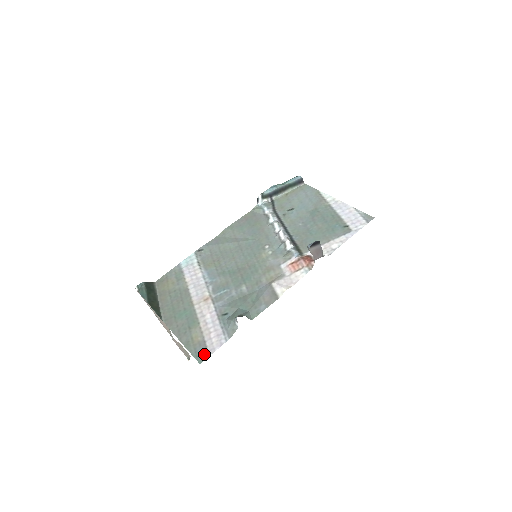
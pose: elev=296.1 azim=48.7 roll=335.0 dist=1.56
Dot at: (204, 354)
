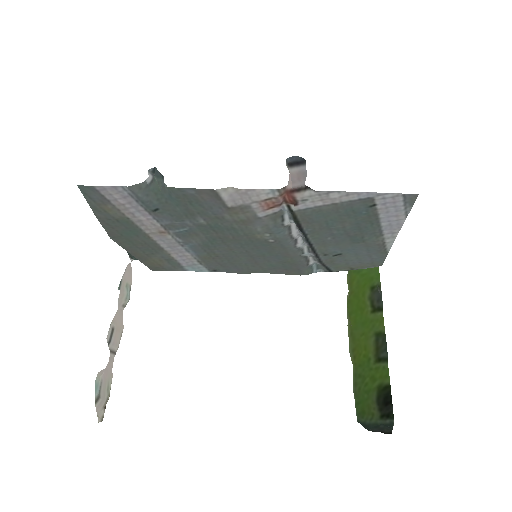
Dot at: (92, 190)
